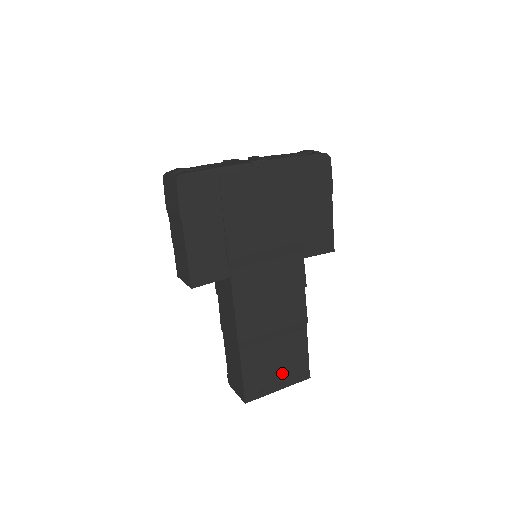
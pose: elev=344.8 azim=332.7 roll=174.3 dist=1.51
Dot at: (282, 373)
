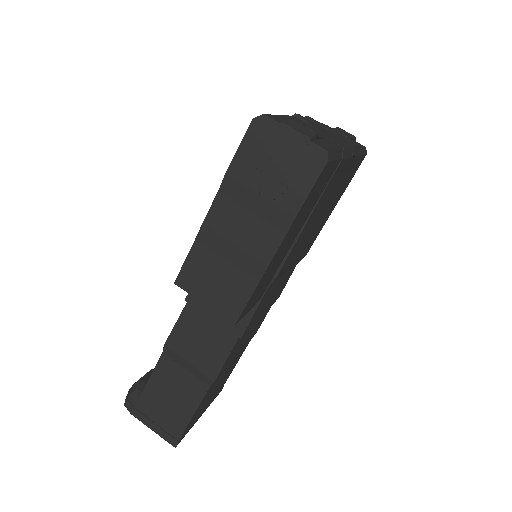
Dot at: (212, 396)
